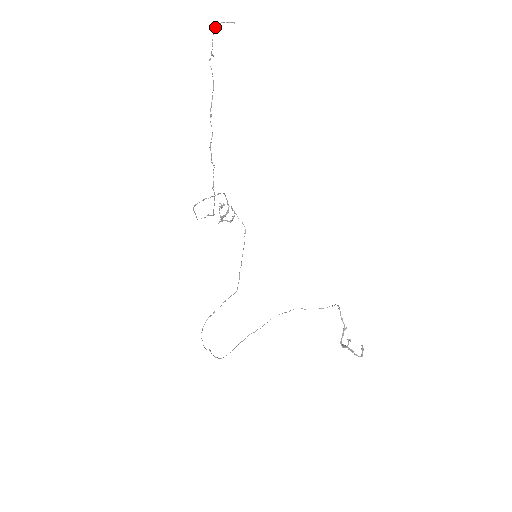
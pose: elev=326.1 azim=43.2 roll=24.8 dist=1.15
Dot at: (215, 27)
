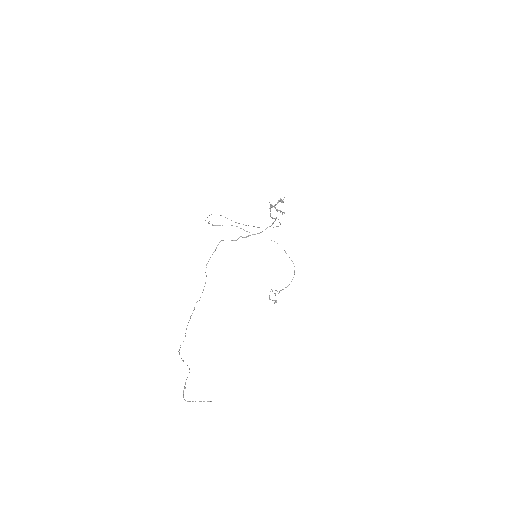
Dot at: (188, 401)
